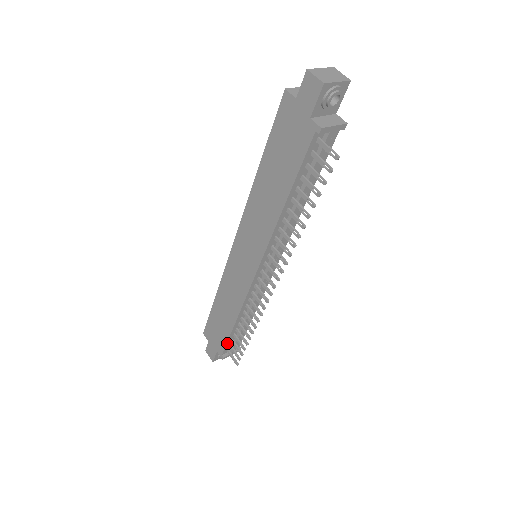
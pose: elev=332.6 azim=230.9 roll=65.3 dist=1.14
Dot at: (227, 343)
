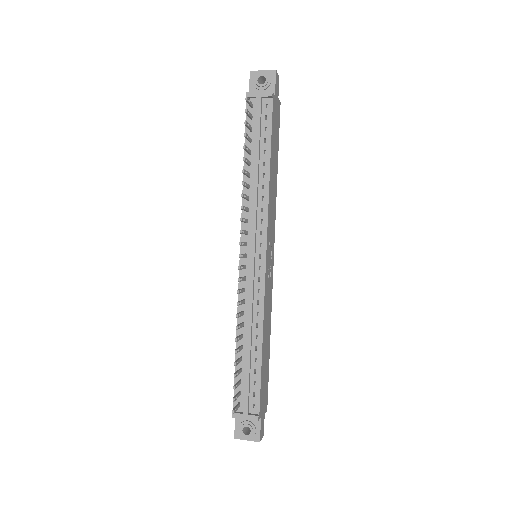
Dot at: occluded
